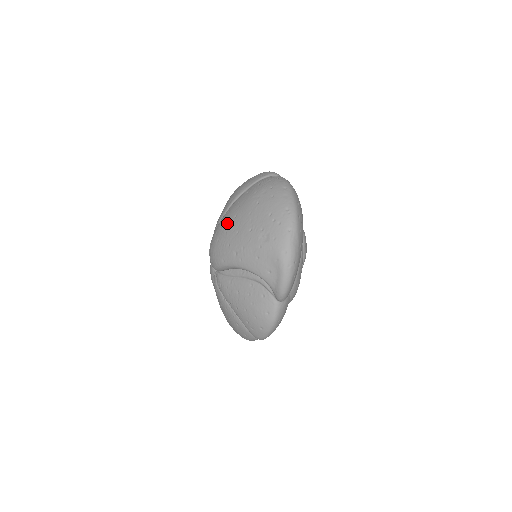
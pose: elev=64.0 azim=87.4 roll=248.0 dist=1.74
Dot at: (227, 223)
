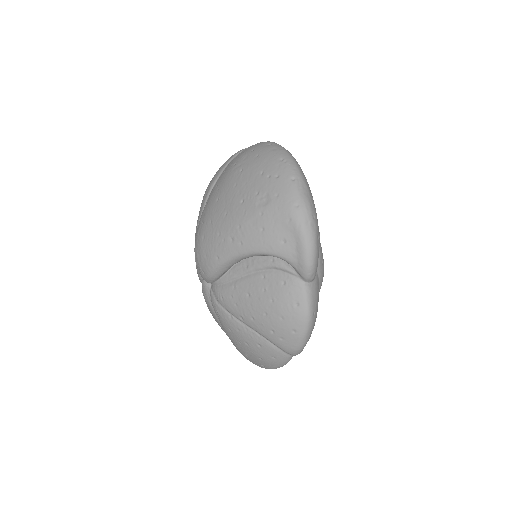
Dot at: (209, 213)
